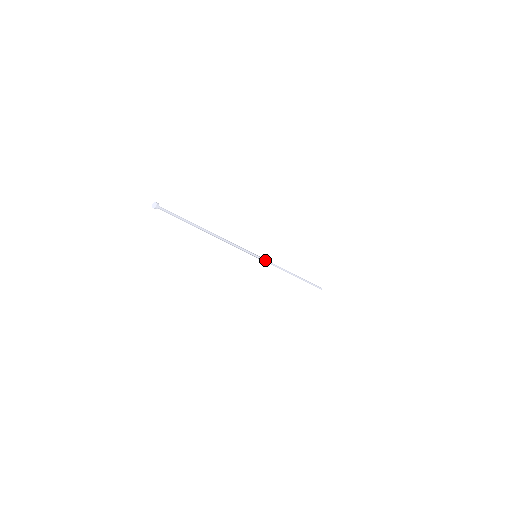
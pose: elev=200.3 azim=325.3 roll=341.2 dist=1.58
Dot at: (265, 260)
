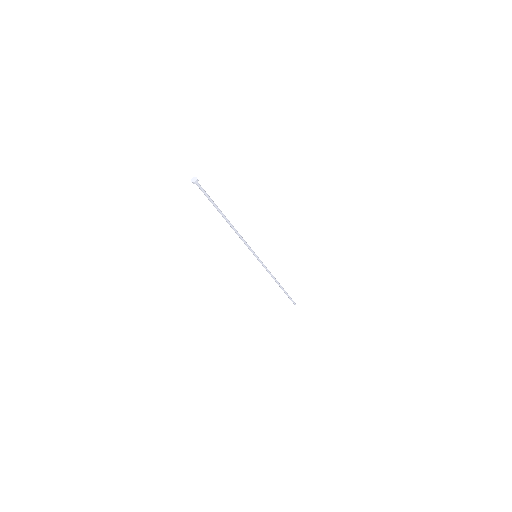
Dot at: (262, 262)
